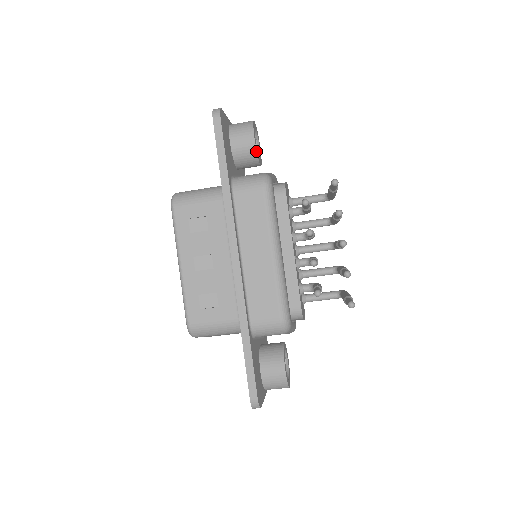
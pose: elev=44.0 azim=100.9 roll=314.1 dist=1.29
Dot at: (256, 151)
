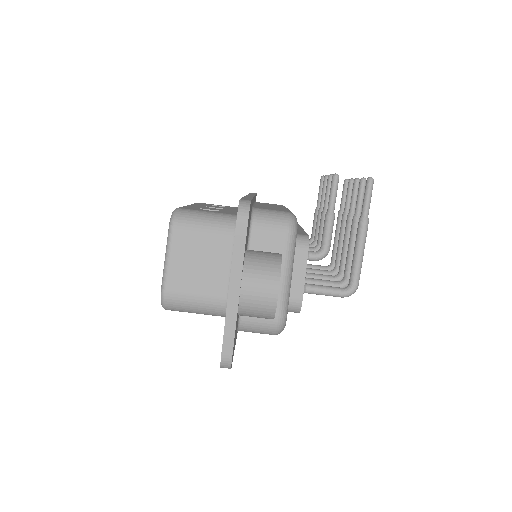
Dot at: occluded
